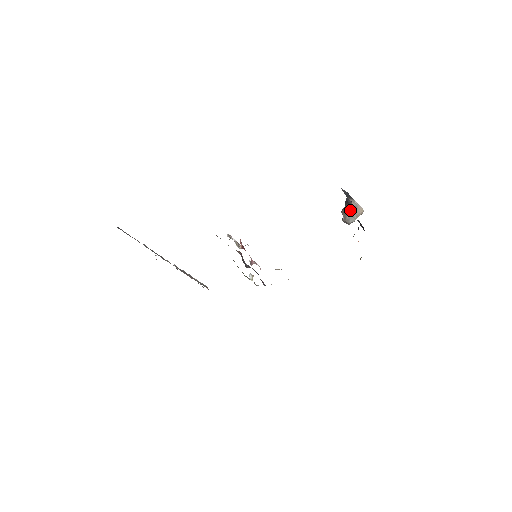
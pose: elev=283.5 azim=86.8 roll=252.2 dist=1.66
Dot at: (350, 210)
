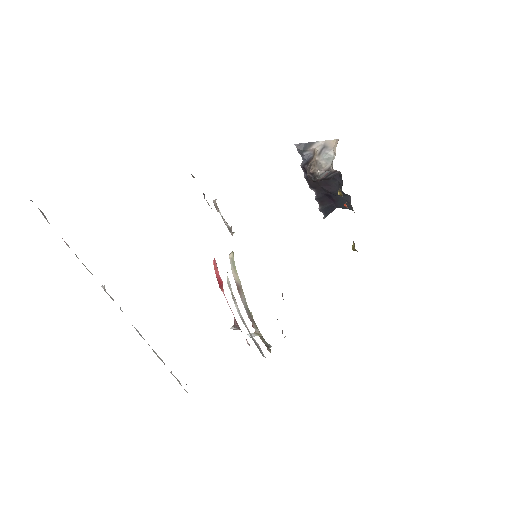
Dot at: (320, 154)
